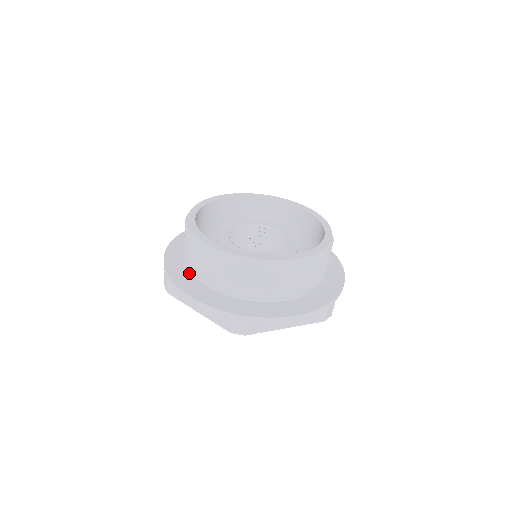
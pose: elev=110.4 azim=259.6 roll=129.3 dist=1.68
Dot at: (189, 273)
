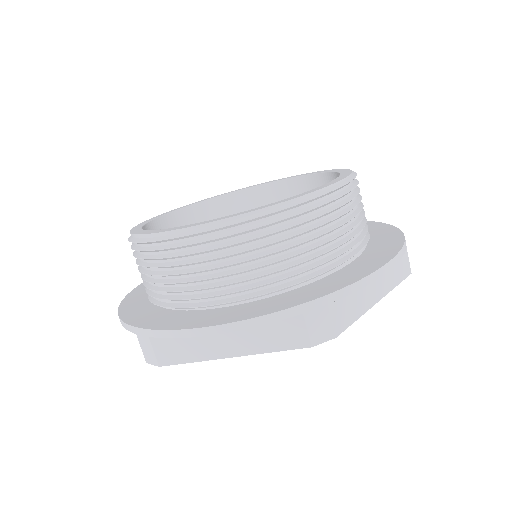
Dot at: (180, 312)
